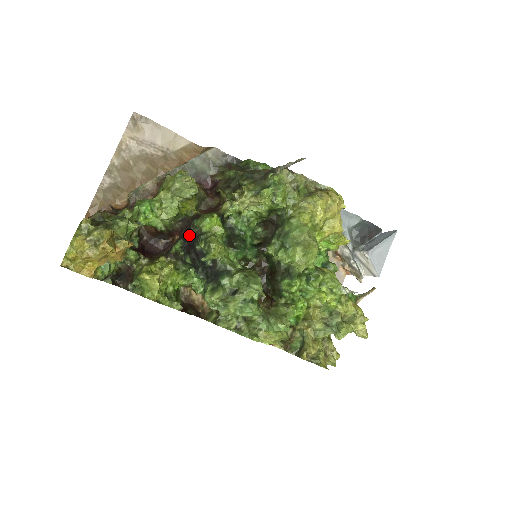
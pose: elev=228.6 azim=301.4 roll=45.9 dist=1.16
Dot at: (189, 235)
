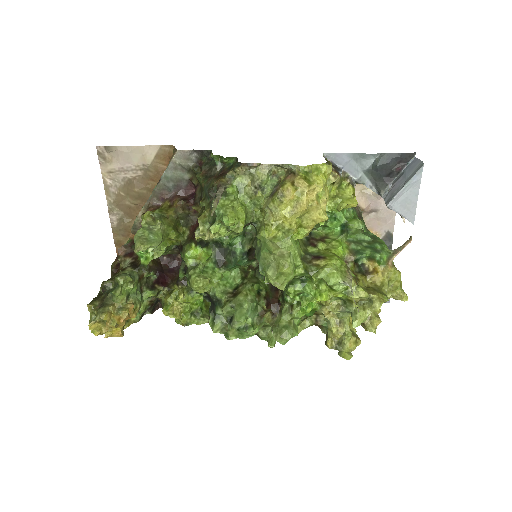
Dot at: (181, 268)
